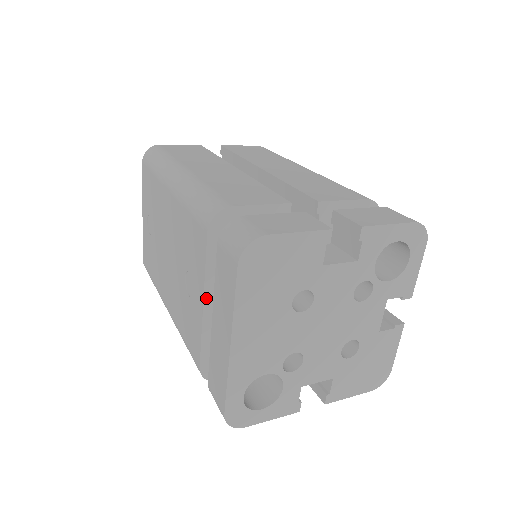
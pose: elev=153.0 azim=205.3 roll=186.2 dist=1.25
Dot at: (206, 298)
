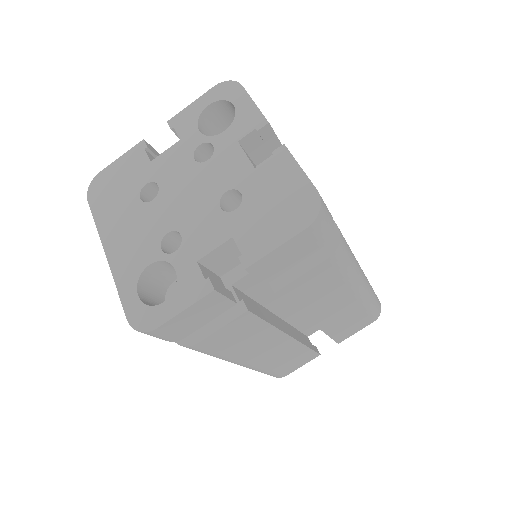
Dot at: occluded
